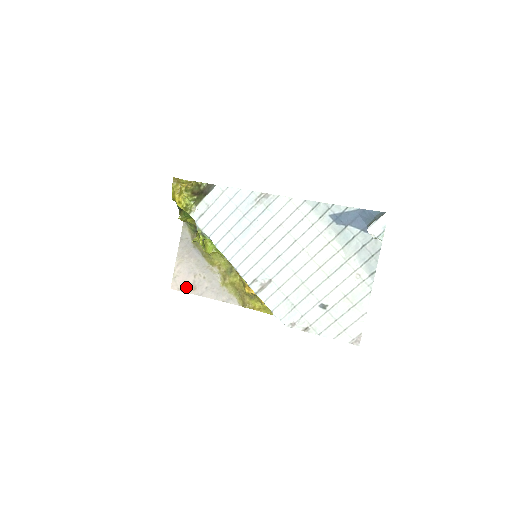
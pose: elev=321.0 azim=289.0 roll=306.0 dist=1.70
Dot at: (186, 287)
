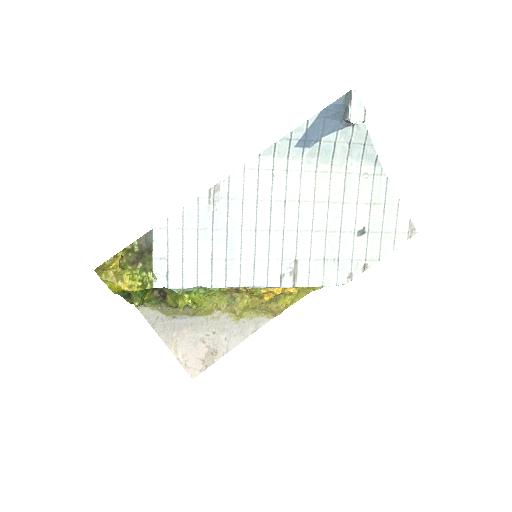
Dot at: (206, 361)
